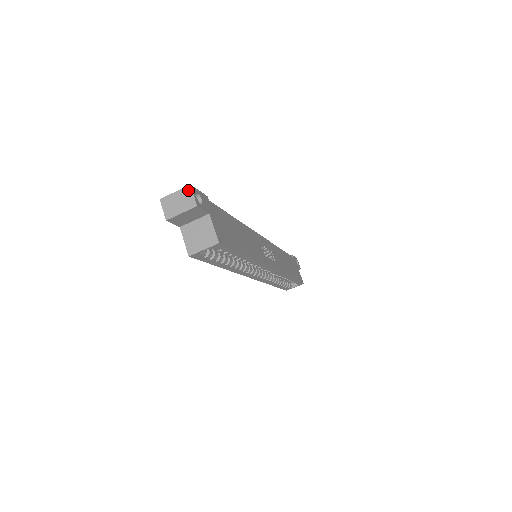
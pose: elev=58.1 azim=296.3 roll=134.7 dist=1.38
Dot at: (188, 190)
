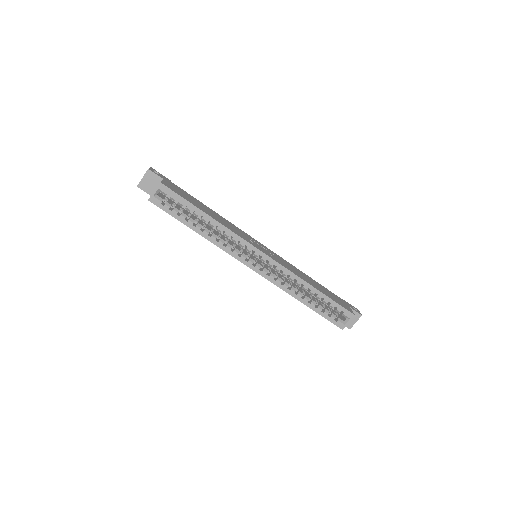
Dot at: occluded
